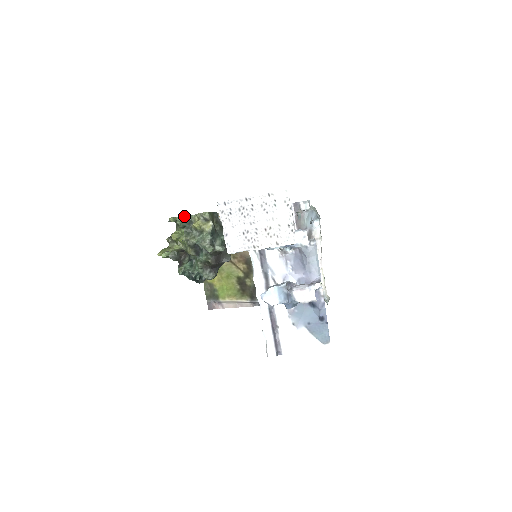
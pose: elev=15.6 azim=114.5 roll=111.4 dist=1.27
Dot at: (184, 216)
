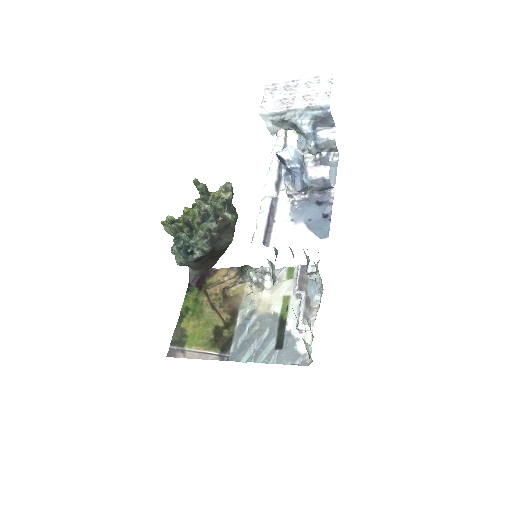
Dot at: occluded
